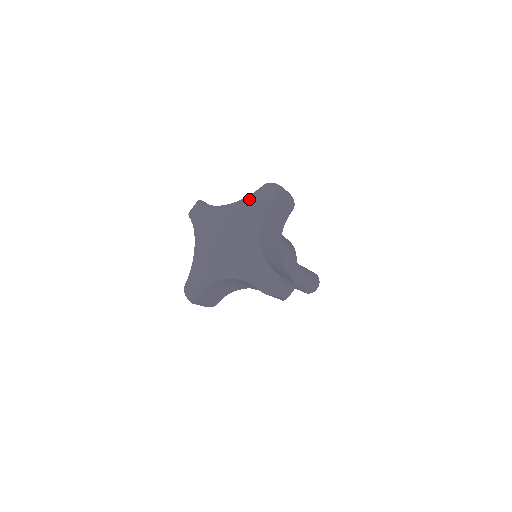
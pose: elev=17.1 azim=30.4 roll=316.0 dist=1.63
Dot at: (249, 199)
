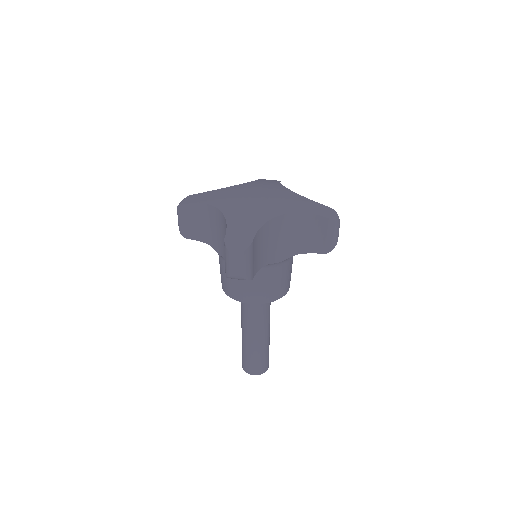
Dot at: (309, 200)
